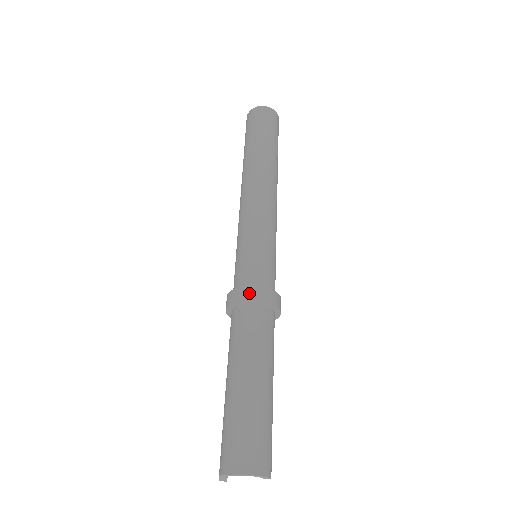
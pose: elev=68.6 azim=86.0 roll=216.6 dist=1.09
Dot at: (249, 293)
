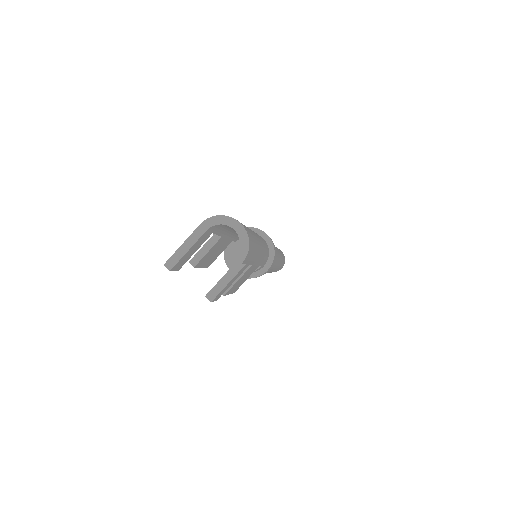
Dot at: (263, 231)
